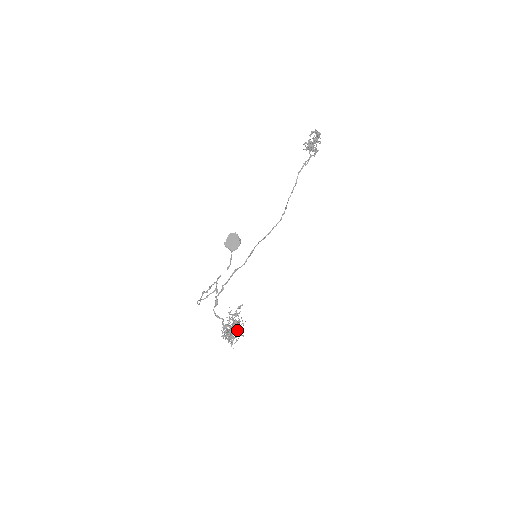
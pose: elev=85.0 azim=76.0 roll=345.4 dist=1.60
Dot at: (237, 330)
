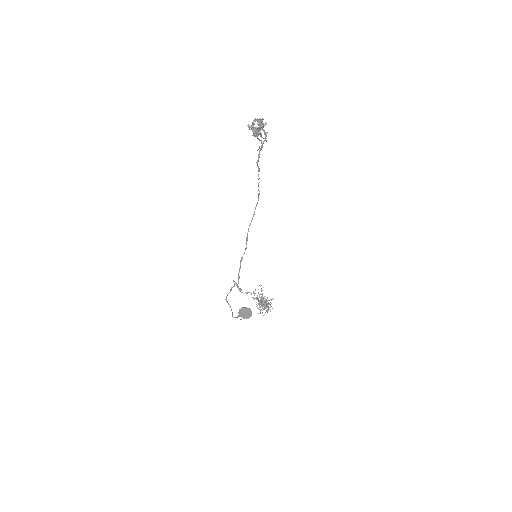
Dot at: (269, 309)
